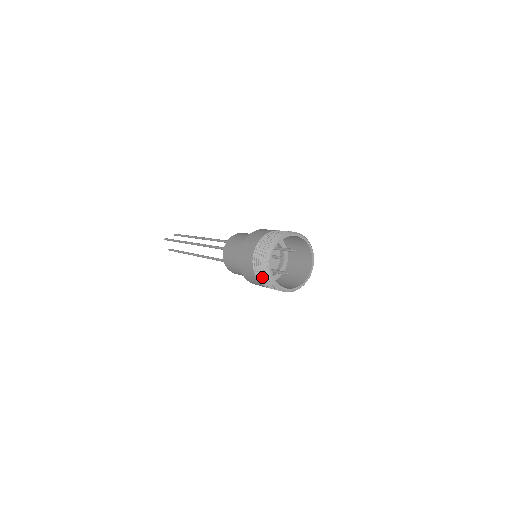
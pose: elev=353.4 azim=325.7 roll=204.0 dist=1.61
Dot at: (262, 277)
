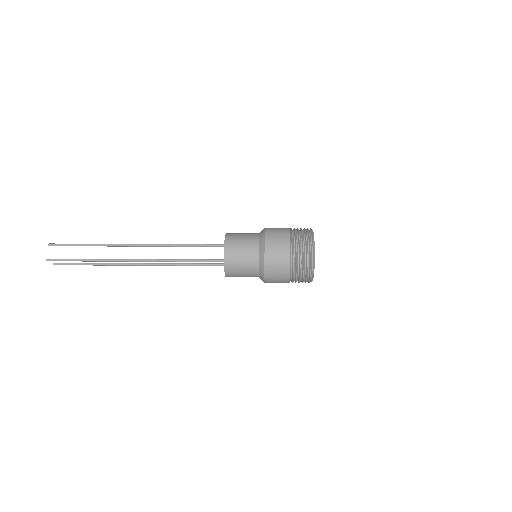
Dot at: occluded
